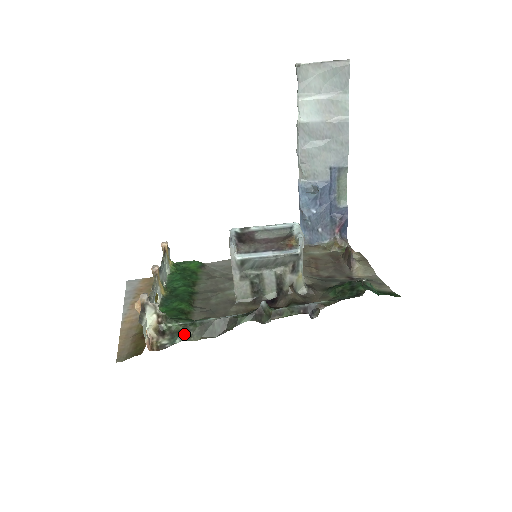
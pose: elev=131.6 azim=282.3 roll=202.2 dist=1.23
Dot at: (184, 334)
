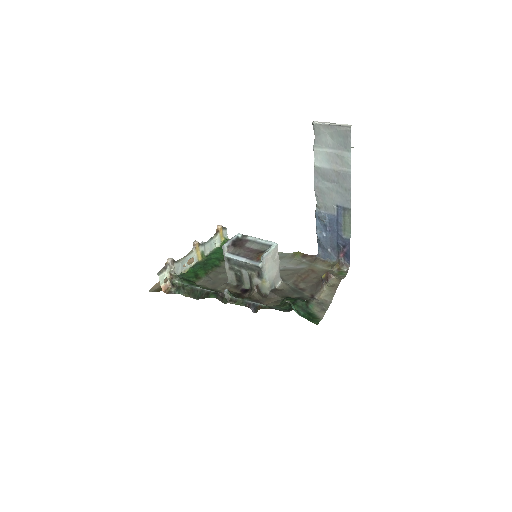
Dot at: (181, 290)
